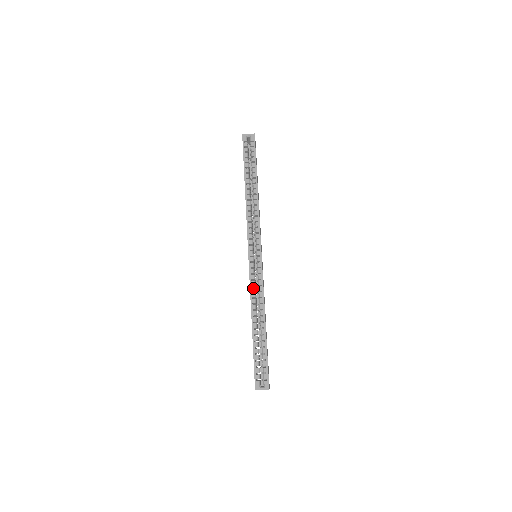
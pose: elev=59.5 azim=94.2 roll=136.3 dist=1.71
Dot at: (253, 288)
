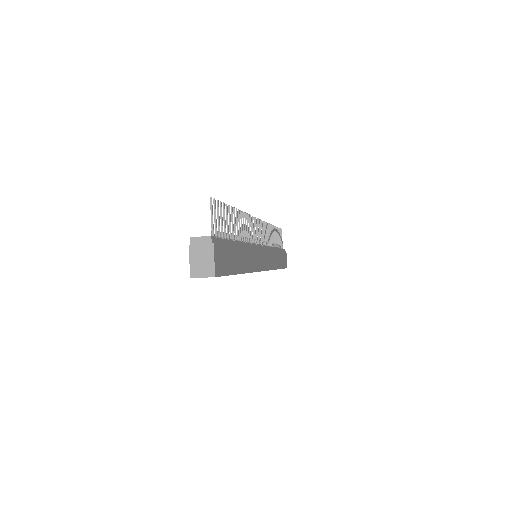
Dot at: occluded
